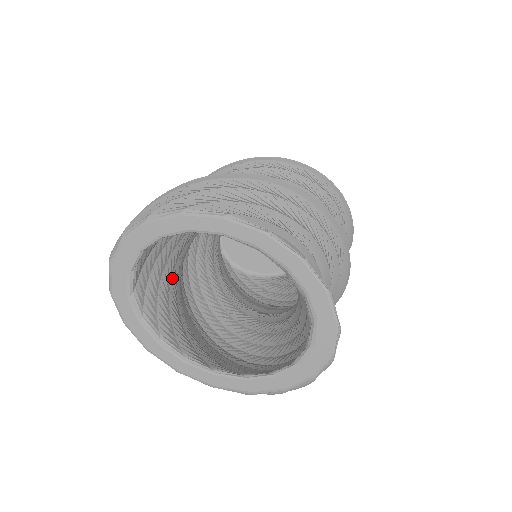
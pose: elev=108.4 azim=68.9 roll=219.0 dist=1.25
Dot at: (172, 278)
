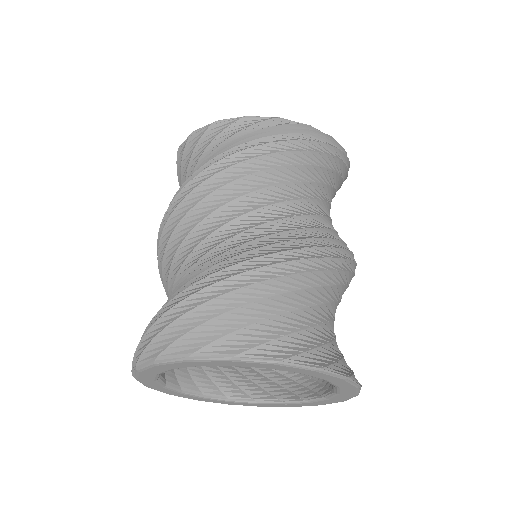
Dot at: occluded
